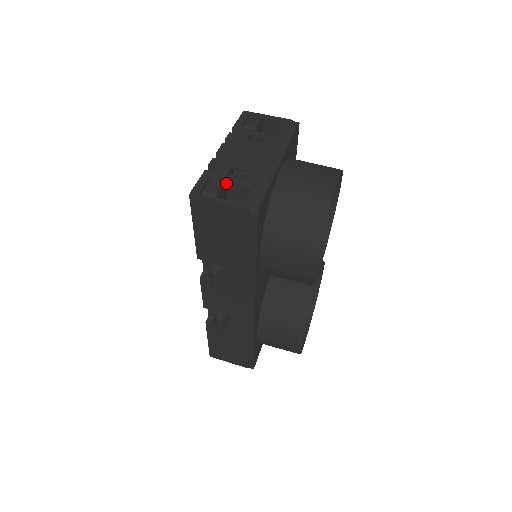
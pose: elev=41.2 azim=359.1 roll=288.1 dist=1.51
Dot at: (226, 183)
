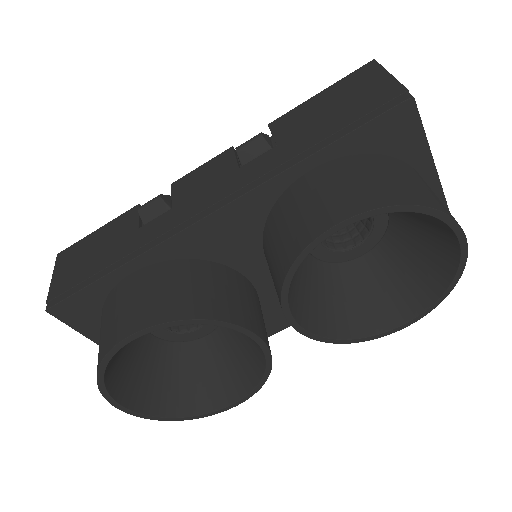
Dot at: occluded
